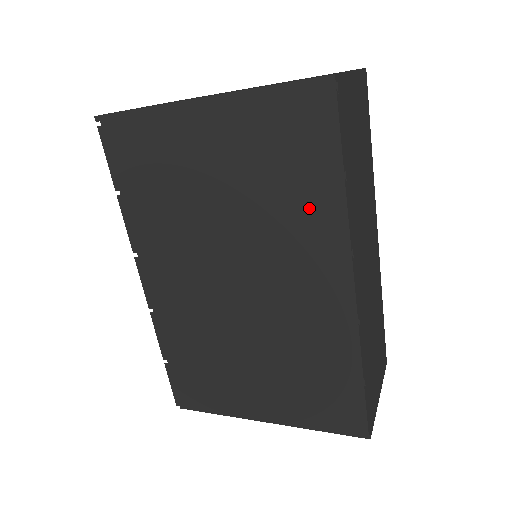
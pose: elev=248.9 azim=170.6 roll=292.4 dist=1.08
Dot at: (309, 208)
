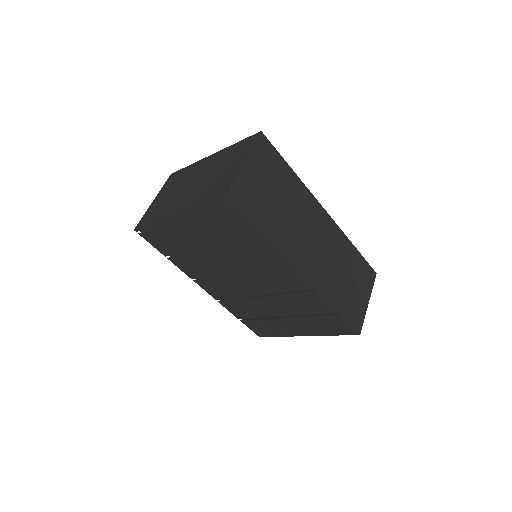
Dot at: (255, 249)
